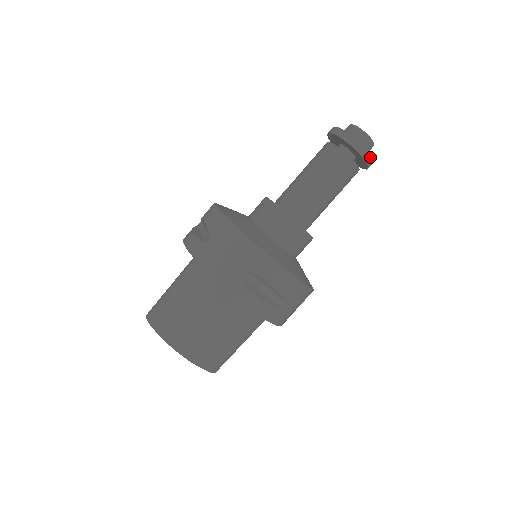
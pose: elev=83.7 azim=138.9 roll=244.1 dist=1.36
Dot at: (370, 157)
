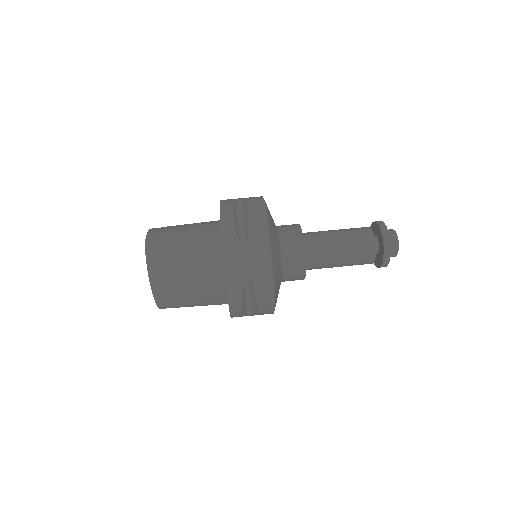
Dot at: (385, 266)
